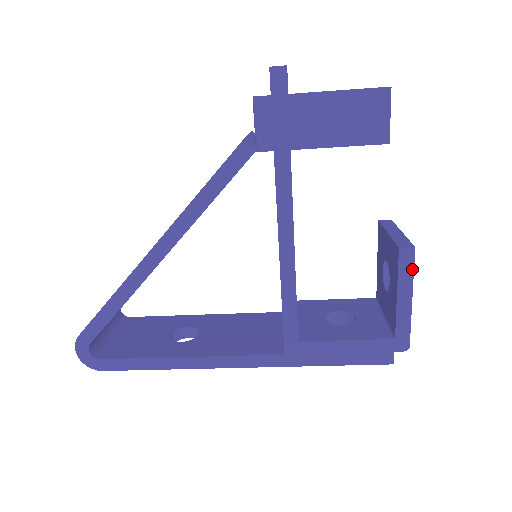
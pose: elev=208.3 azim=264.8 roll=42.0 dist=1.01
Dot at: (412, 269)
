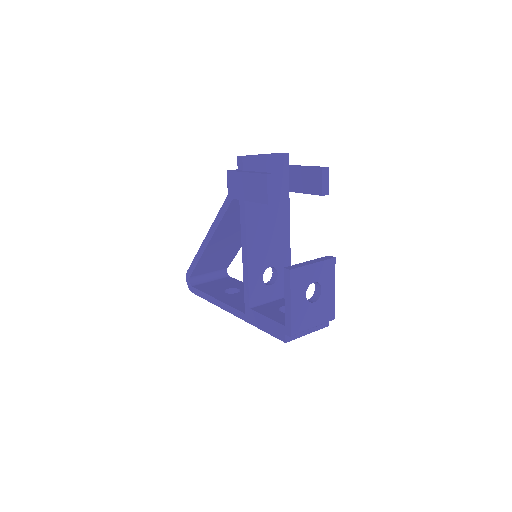
Dot at: (290, 283)
